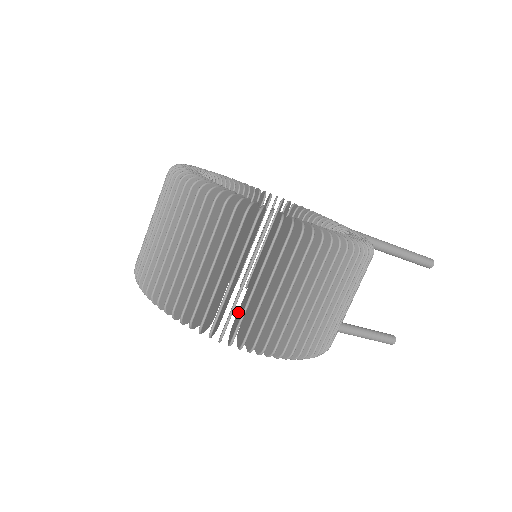
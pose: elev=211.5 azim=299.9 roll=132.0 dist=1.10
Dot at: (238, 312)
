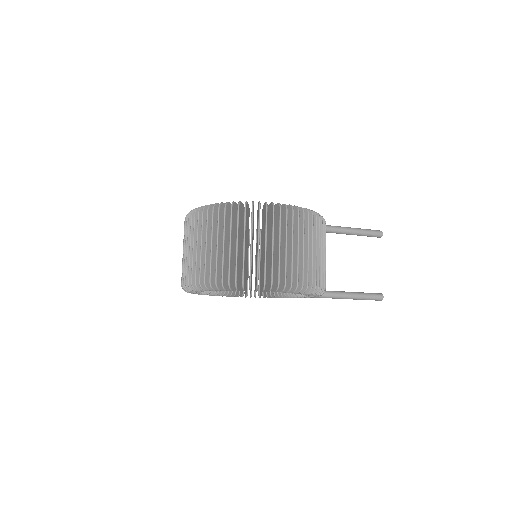
Dot at: occluded
